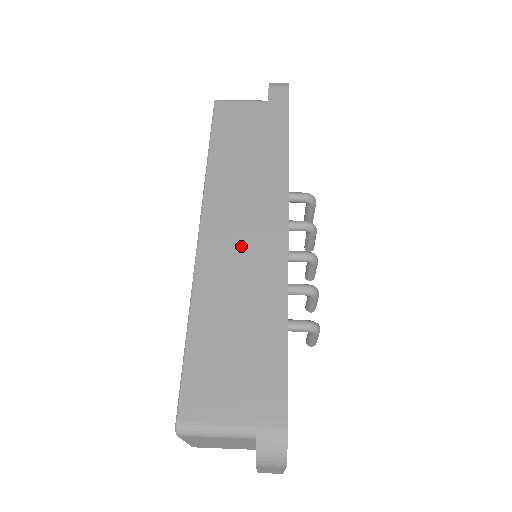
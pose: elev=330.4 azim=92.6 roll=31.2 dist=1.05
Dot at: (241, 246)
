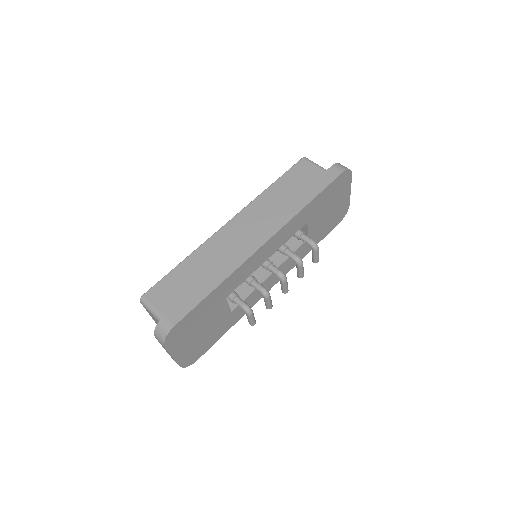
Dot at: (239, 242)
